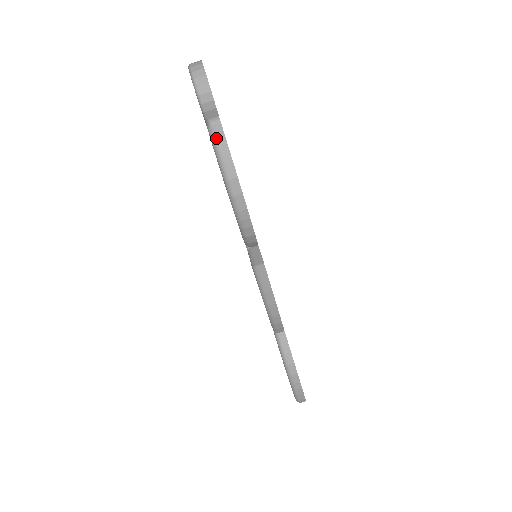
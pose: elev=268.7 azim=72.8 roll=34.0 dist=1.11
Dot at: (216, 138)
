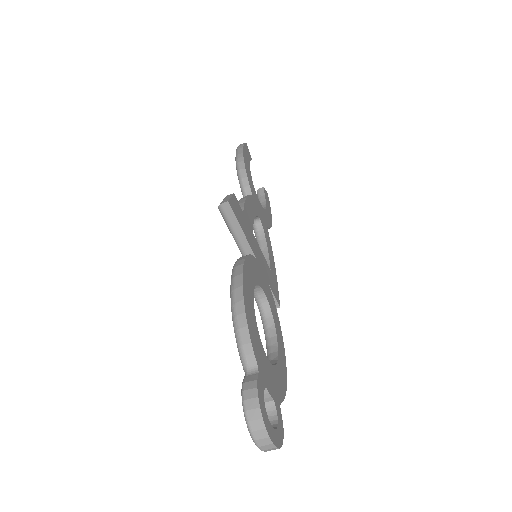
Dot at: occluded
